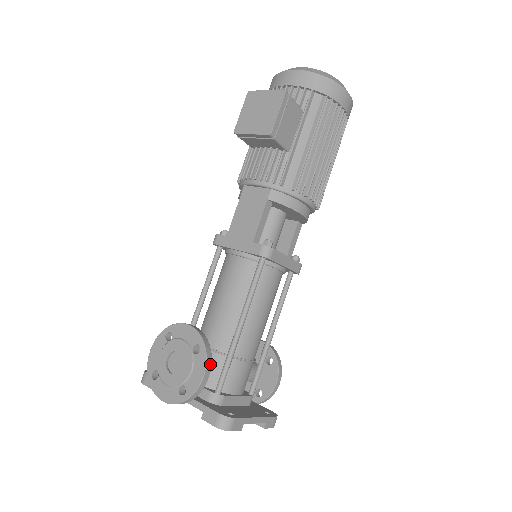
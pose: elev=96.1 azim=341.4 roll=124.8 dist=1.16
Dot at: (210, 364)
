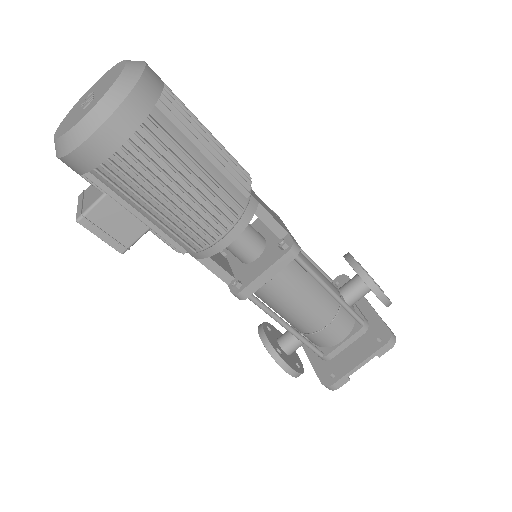
Dot at: (286, 366)
